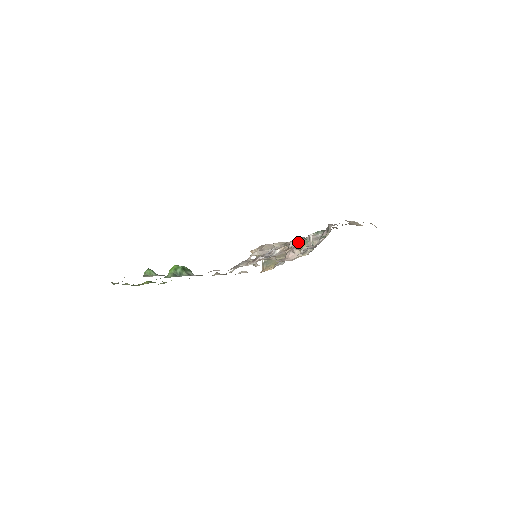
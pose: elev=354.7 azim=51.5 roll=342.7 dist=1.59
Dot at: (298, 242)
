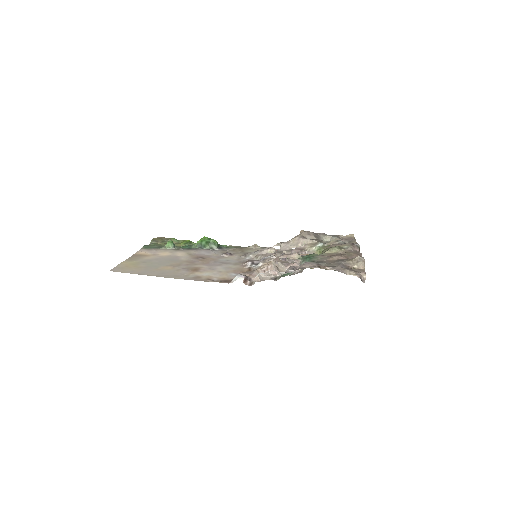
Dot at: (297, 257)
